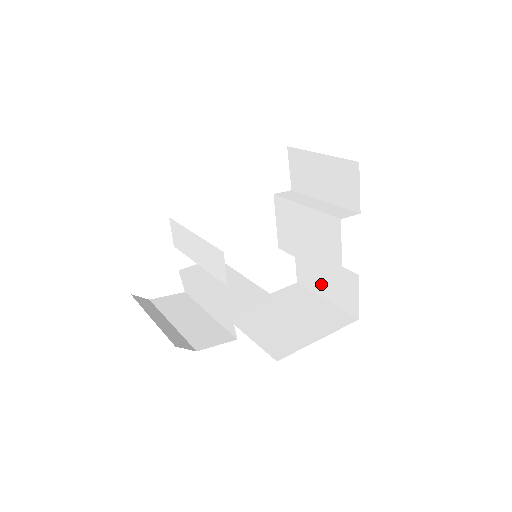
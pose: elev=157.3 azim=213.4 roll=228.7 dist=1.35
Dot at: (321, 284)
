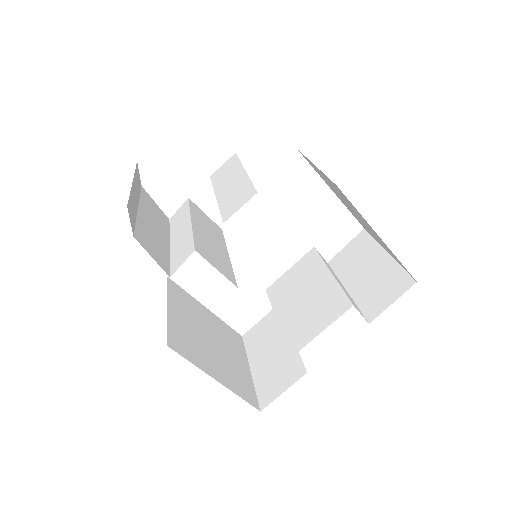
Dot at: (262, 354)
